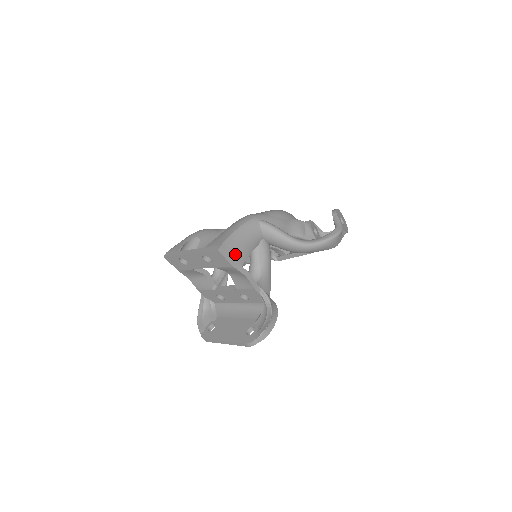
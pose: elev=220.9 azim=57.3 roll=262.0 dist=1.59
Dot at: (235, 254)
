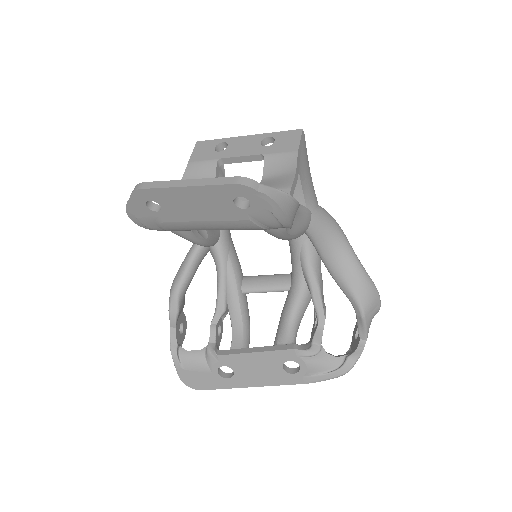
Dot at: (303, 158)
